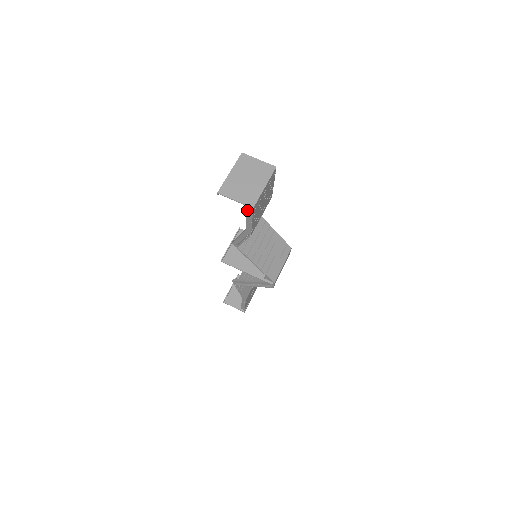
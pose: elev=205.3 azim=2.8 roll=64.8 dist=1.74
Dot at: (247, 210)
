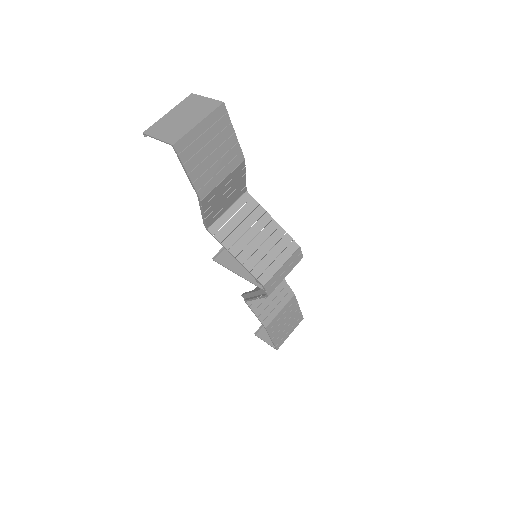
Dot at: occluded
